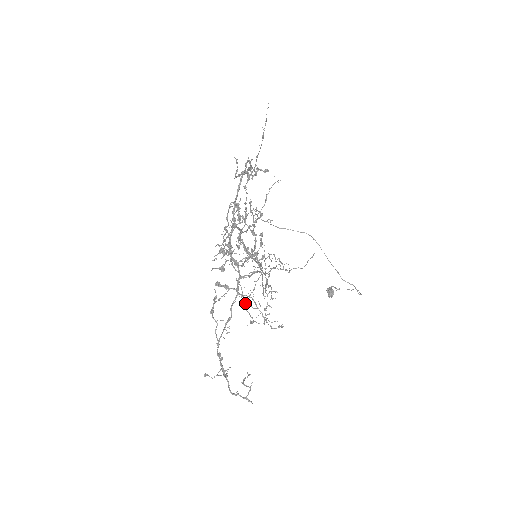
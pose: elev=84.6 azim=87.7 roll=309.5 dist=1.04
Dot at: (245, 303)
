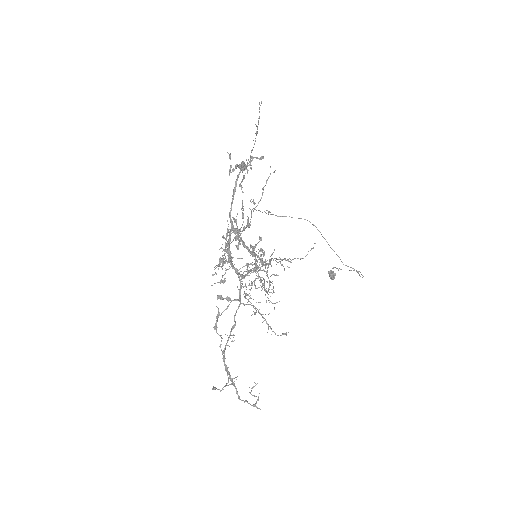
Dot at: occluded
